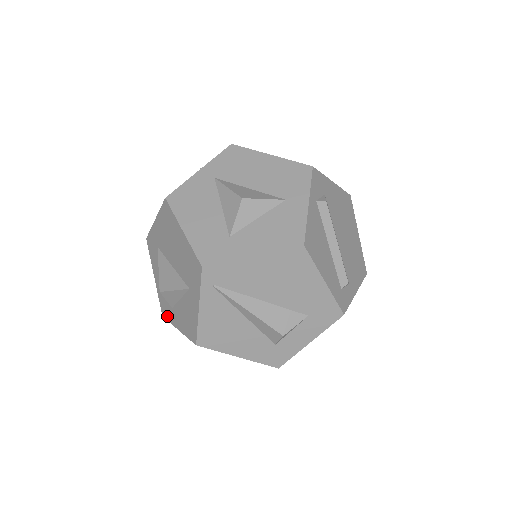
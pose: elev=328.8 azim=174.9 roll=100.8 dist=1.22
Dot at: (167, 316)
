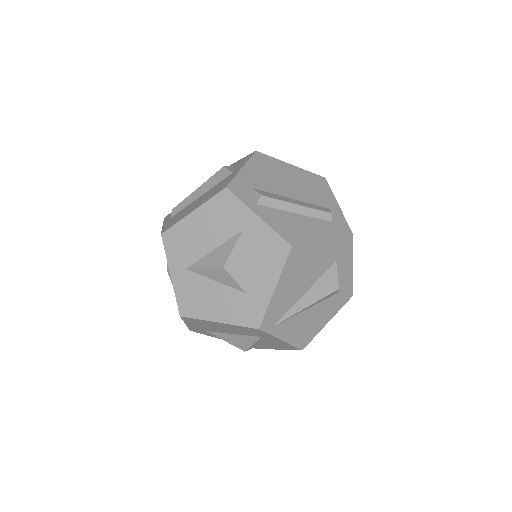
Dot at: (260, 348)
